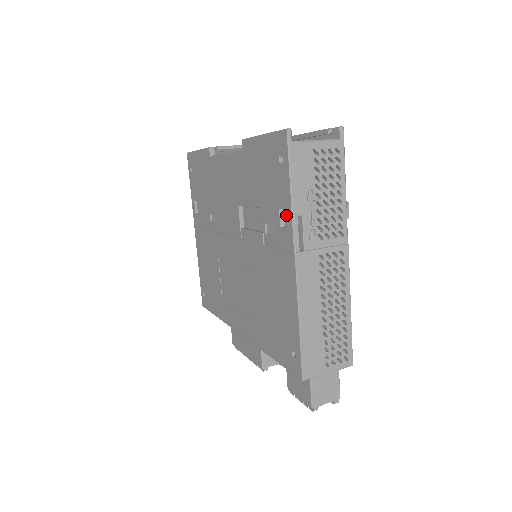
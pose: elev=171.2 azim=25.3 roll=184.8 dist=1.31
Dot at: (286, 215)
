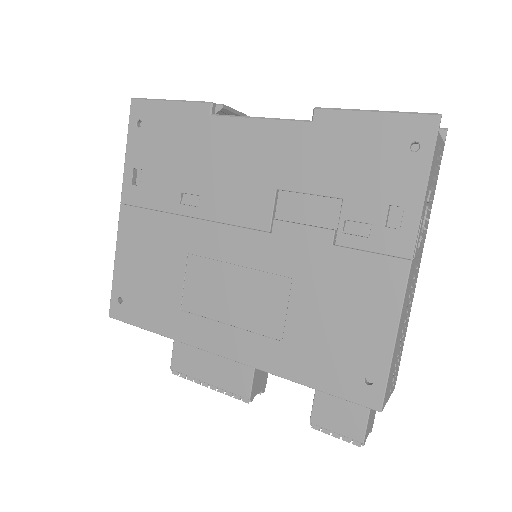
Dot at: (406, 214)
